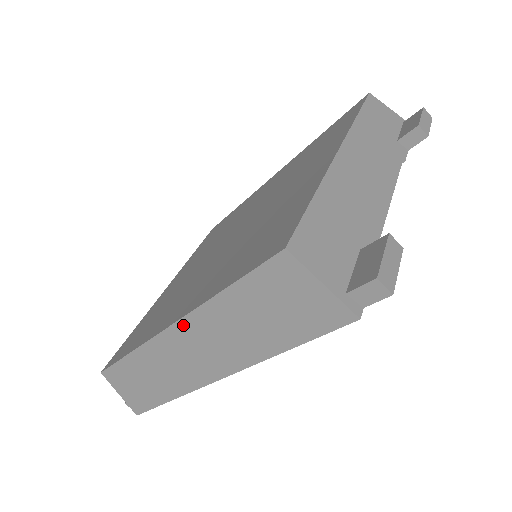
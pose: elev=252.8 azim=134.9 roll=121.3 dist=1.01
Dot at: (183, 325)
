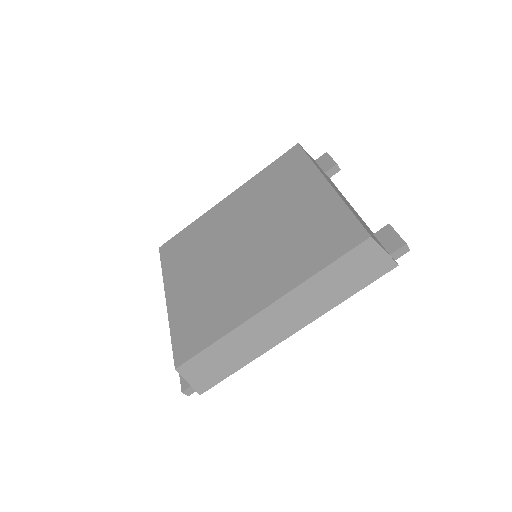
Dot at: (283, 300)
